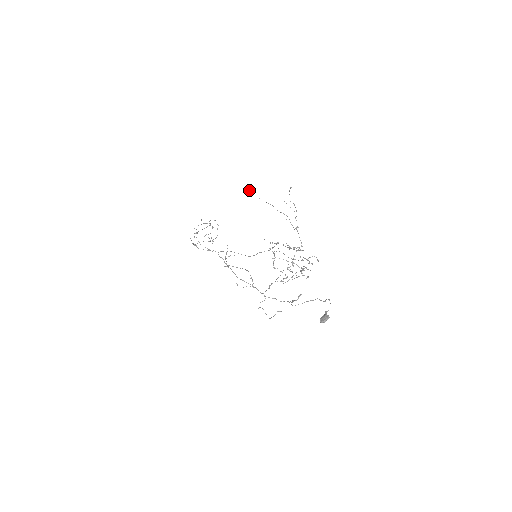
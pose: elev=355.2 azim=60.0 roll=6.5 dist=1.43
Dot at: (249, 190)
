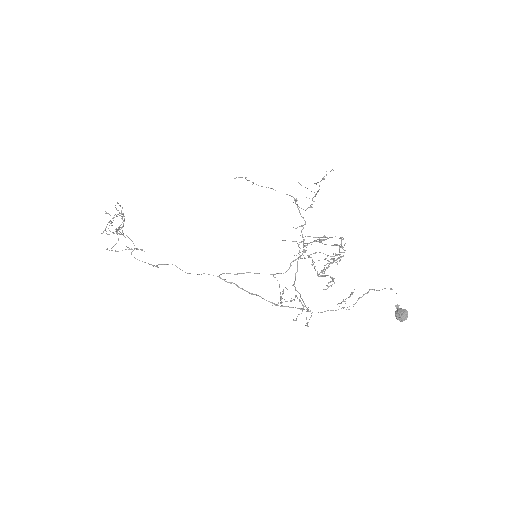
Dot at: occluded
